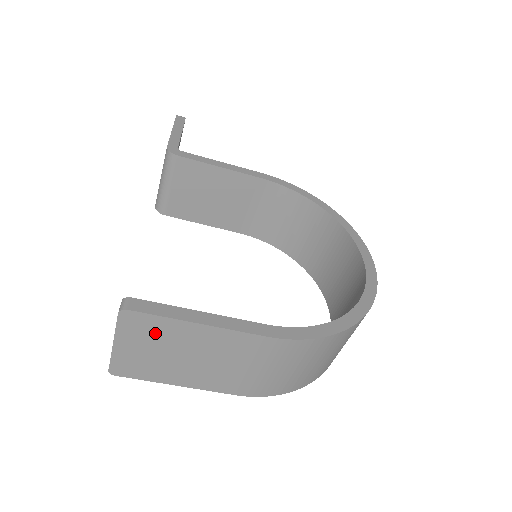
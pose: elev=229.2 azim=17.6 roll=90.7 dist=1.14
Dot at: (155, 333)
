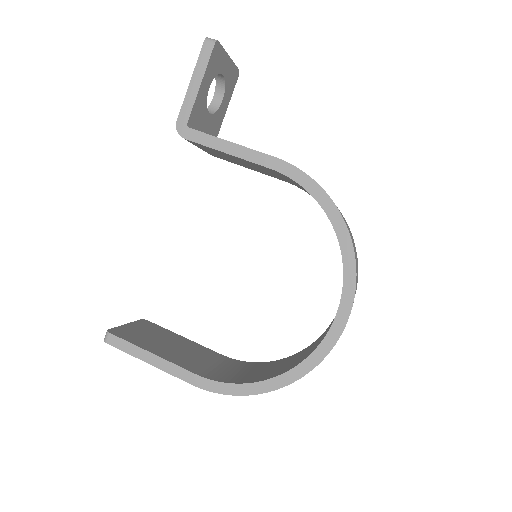
Dot at: occluded
